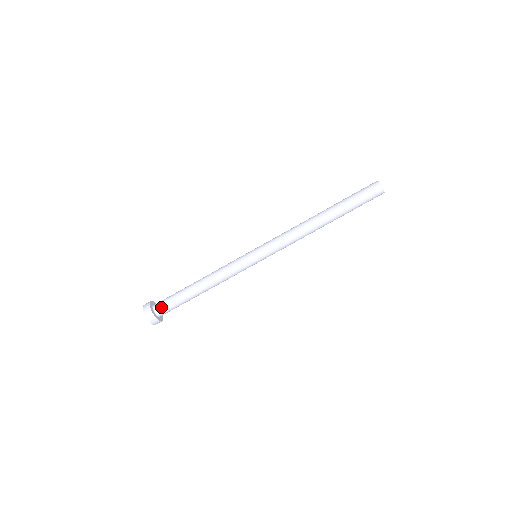
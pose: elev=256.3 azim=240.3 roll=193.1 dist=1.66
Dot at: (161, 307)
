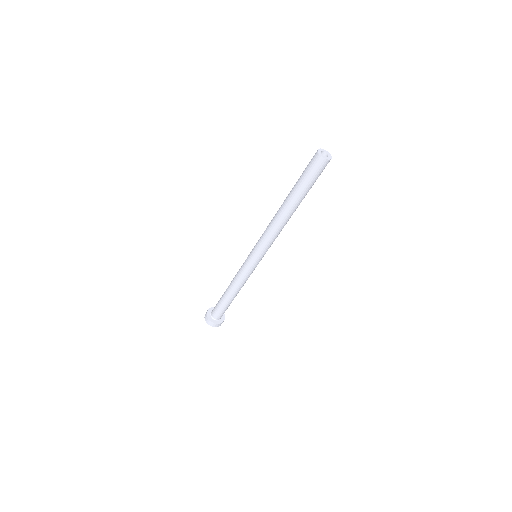
Dot at: (218, 316)
